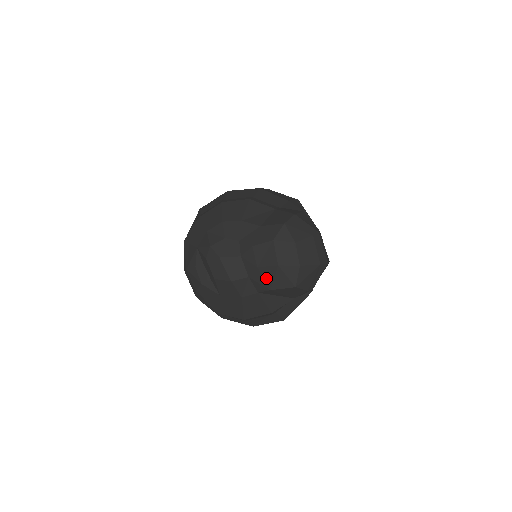
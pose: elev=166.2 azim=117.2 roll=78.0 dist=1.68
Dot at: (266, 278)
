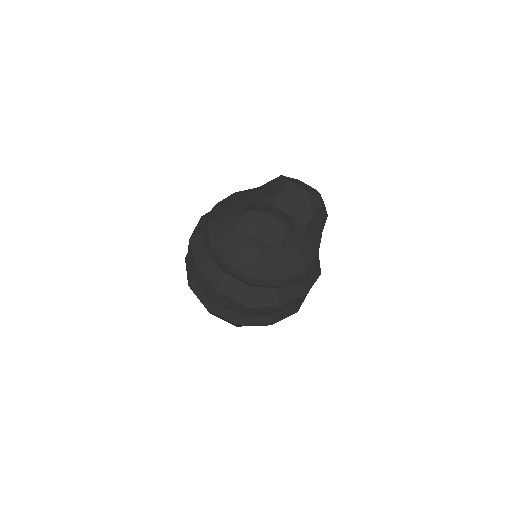
Dot at: (304, 207)
